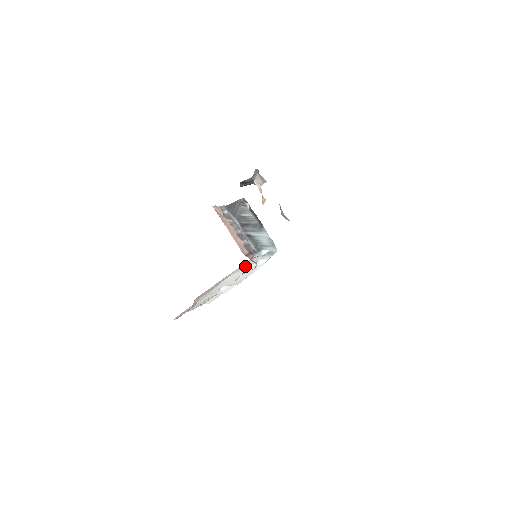
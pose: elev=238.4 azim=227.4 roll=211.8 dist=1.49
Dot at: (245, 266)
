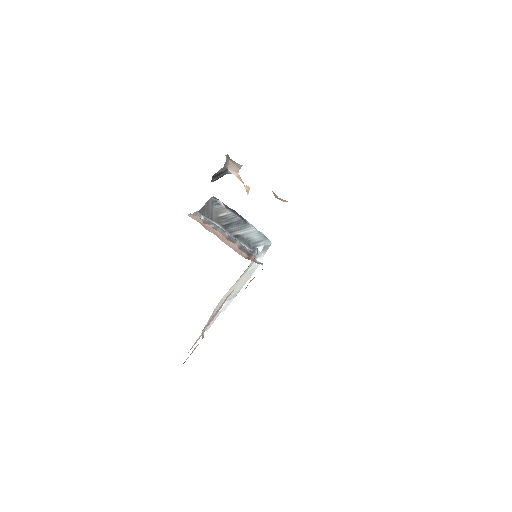
Dot at: (244, 272)
